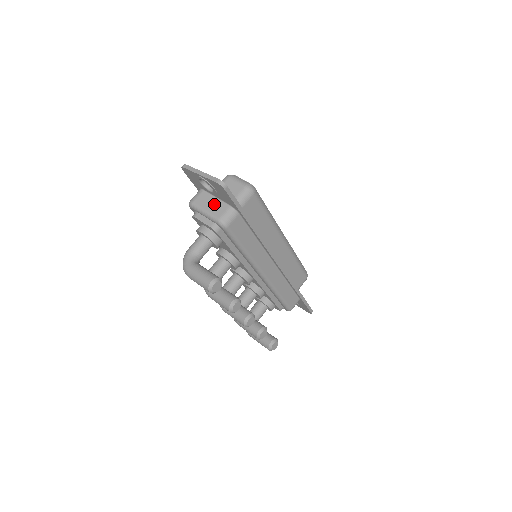
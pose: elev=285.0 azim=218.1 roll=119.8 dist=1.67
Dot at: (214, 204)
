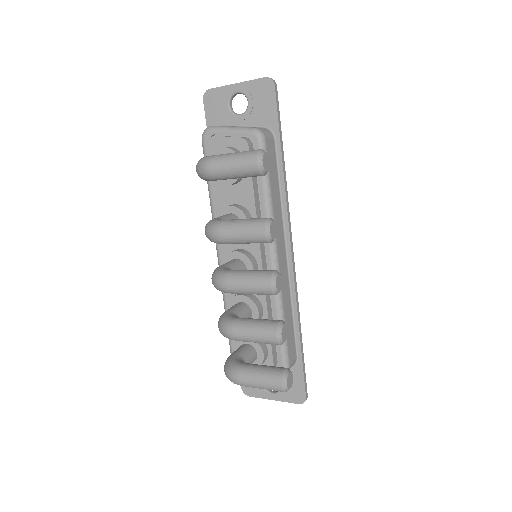
Dot at: occluded
